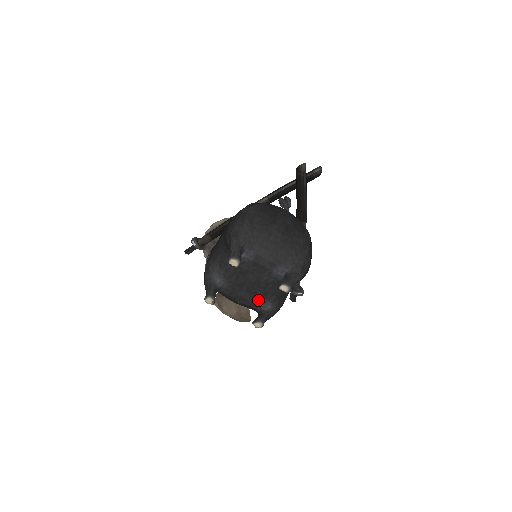
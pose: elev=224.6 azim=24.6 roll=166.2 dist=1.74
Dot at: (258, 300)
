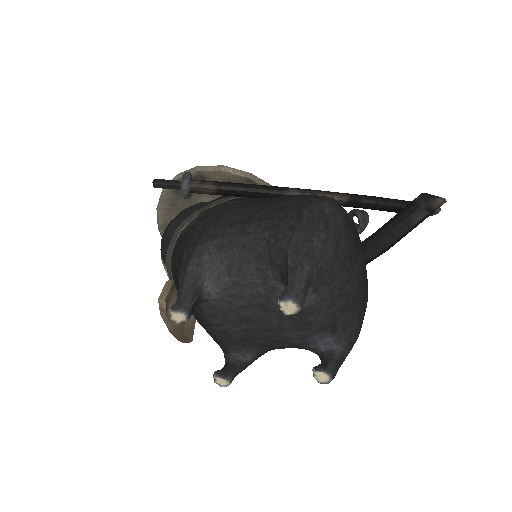
Dot at: (245, 345)
